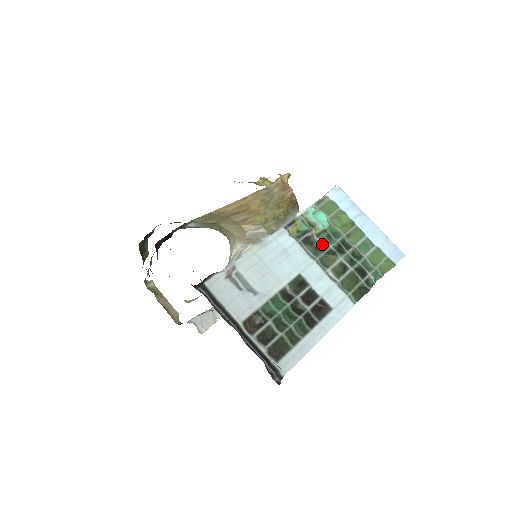
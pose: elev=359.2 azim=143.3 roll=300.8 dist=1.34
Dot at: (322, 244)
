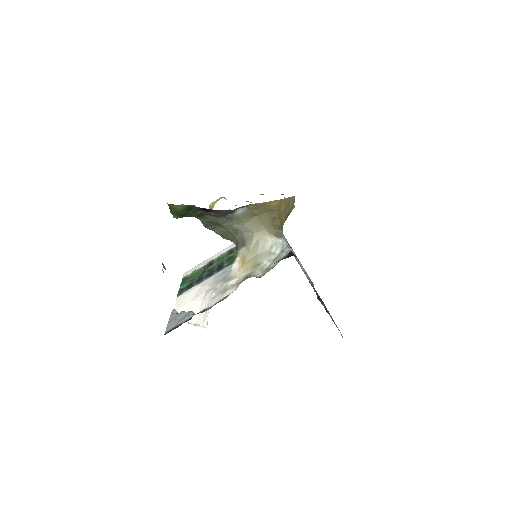
Dot at: occluded
